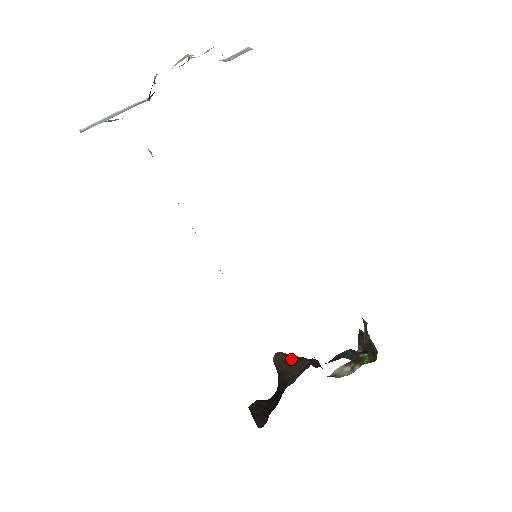
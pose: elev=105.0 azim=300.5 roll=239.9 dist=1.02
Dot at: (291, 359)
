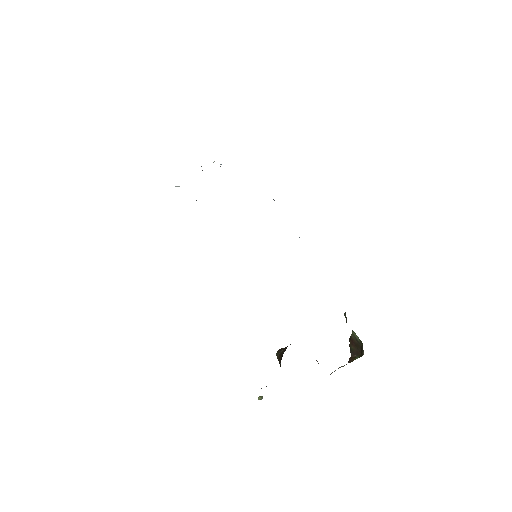
Dot at: occluded
